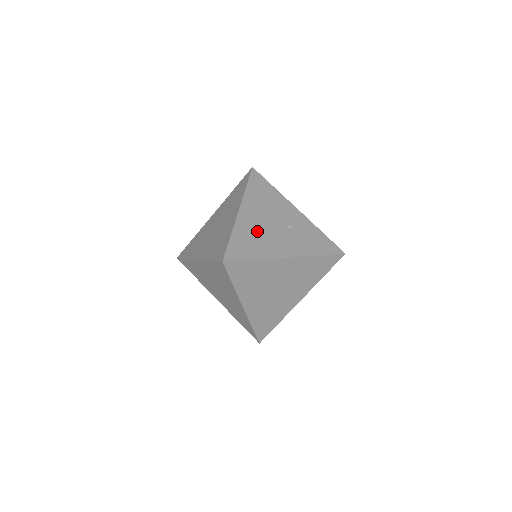
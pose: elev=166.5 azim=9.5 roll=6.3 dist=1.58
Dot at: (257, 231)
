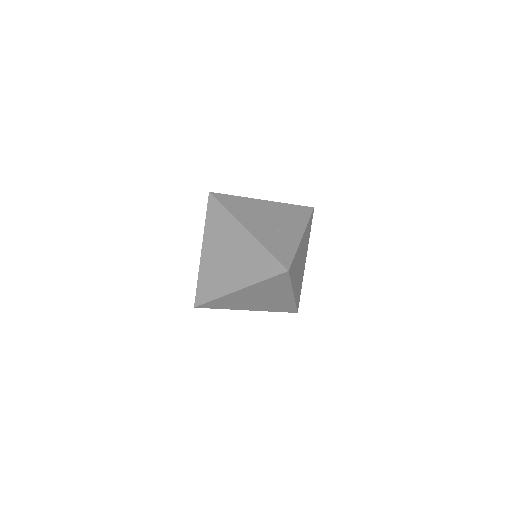
Dot at: (254, 210)
